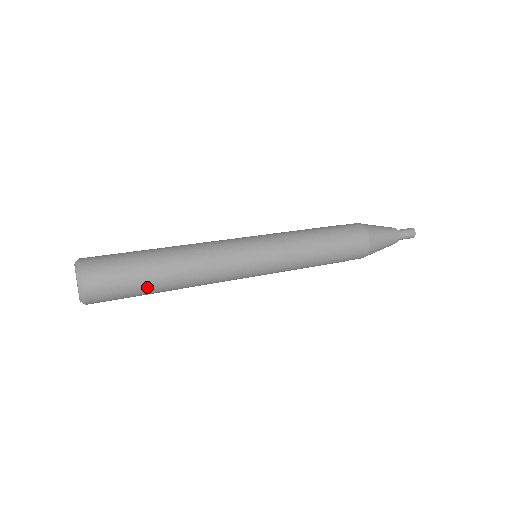
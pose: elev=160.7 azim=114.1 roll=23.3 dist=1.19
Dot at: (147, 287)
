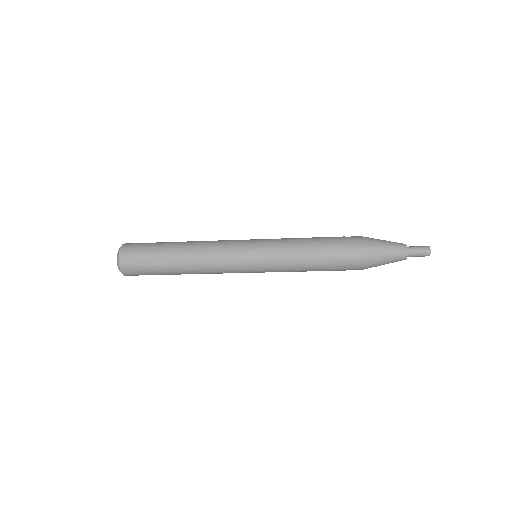
Dot at: (161, 249)
